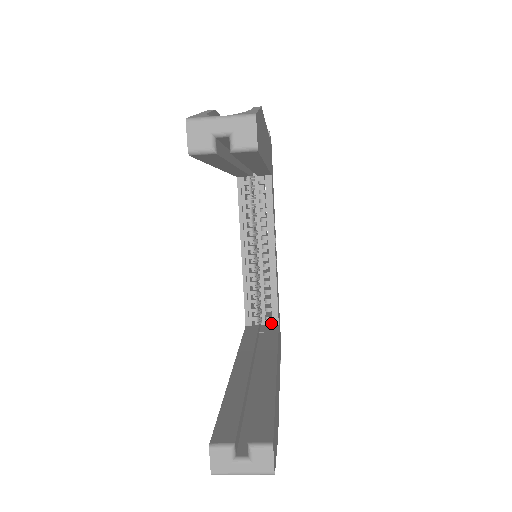
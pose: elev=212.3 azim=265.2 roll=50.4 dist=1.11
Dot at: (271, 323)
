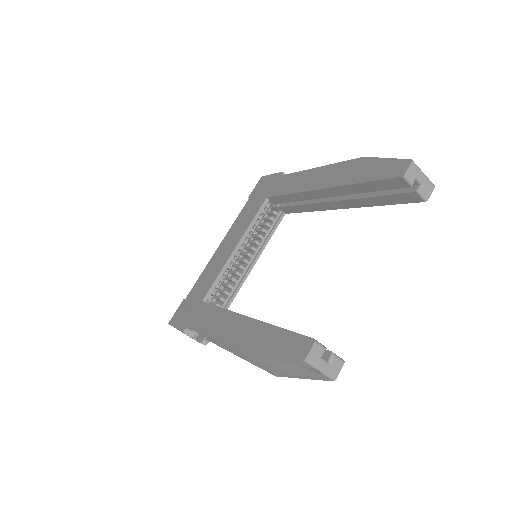
Dot at: occluded
